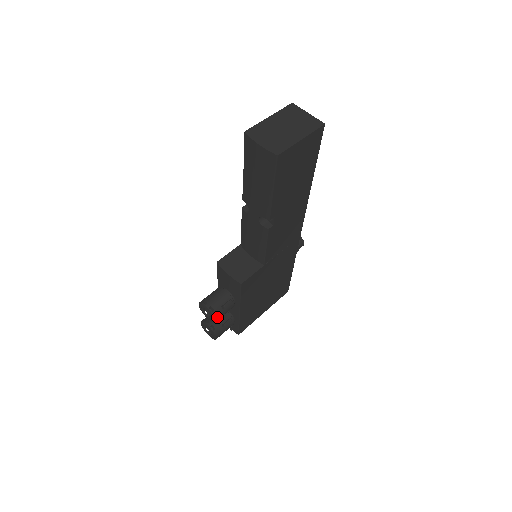
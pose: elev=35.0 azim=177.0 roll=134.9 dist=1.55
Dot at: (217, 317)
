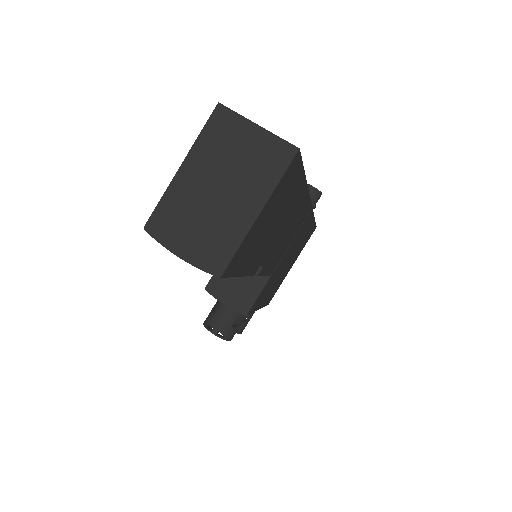
Dot at: (231, 337)
